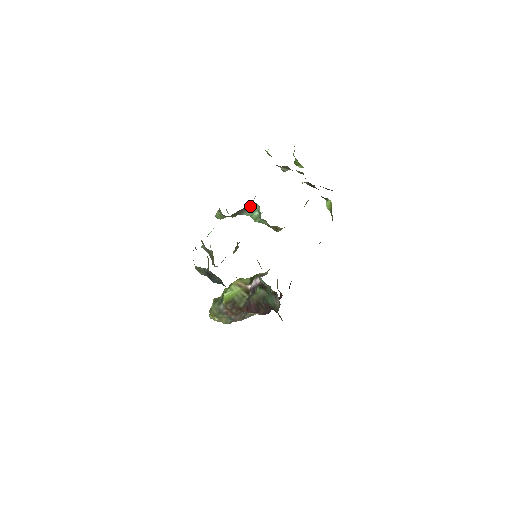
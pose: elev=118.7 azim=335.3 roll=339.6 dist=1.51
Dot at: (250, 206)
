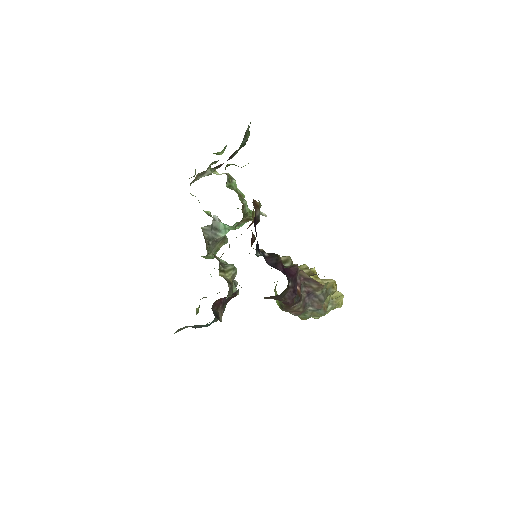
Dot at: (216, 227)
